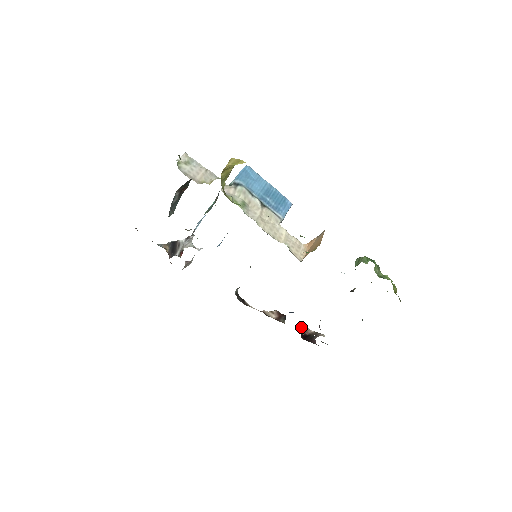
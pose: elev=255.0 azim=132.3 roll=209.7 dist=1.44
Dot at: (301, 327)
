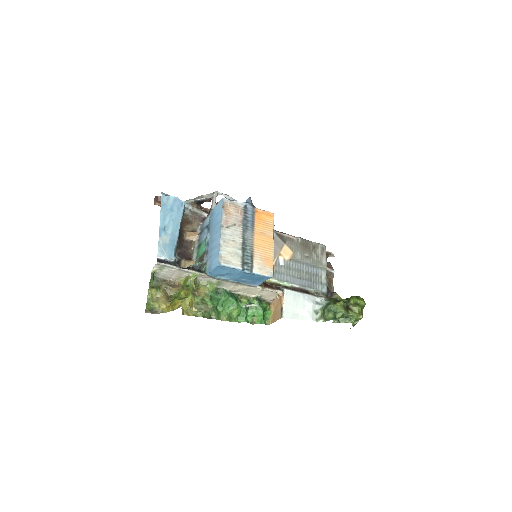
Dot at: occluded
